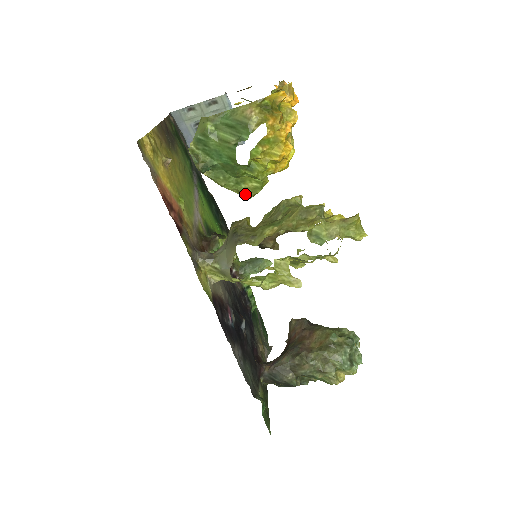
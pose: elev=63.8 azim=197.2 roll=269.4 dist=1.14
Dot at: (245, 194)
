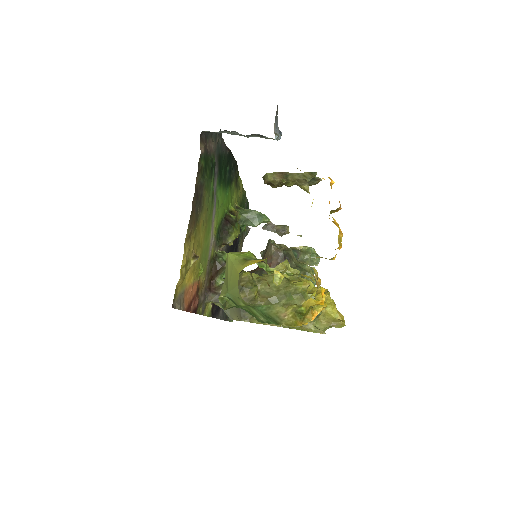
Dot at: occluded
